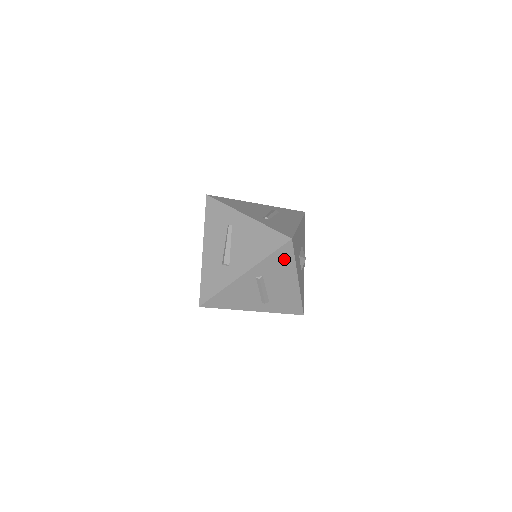
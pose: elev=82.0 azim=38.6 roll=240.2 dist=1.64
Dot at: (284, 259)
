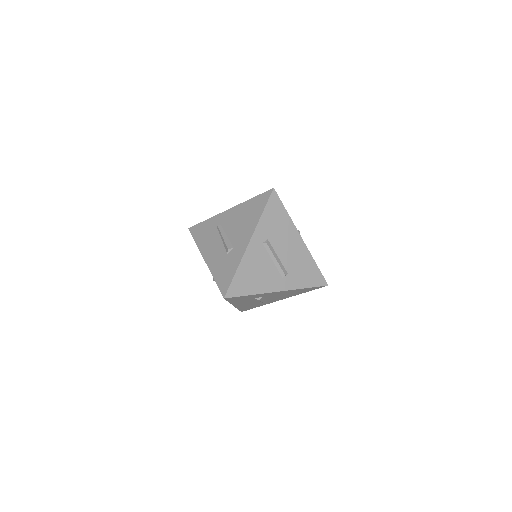
Dot at: (278, 214)
